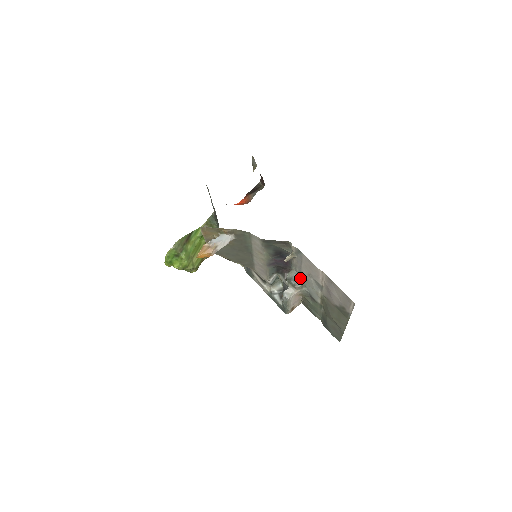
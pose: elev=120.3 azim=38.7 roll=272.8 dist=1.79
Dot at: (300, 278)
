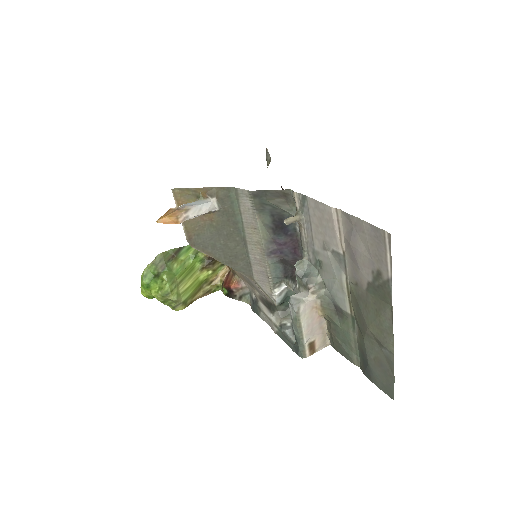
Dot at: (316, 272)
